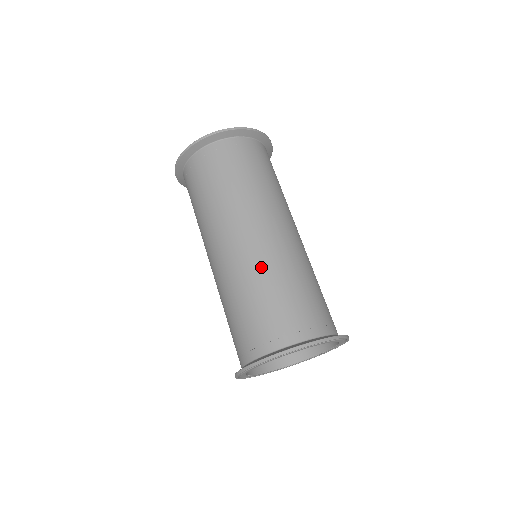
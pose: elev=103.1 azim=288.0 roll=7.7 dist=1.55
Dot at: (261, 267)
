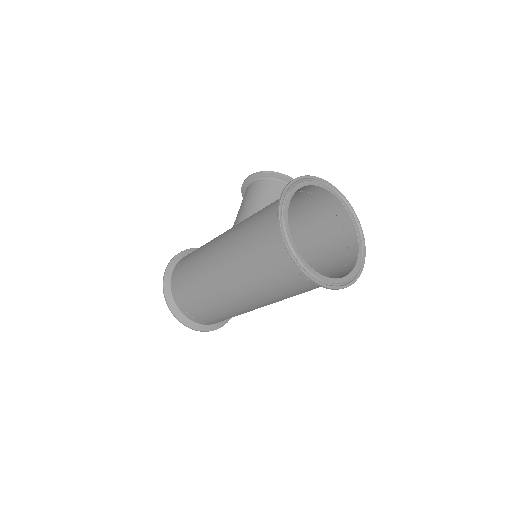
Dot at: (222, 307)
